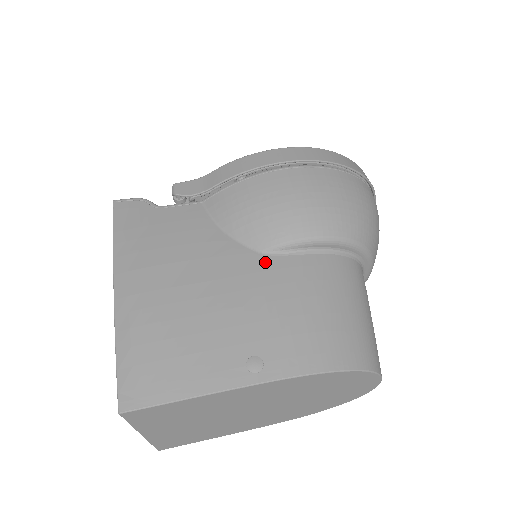
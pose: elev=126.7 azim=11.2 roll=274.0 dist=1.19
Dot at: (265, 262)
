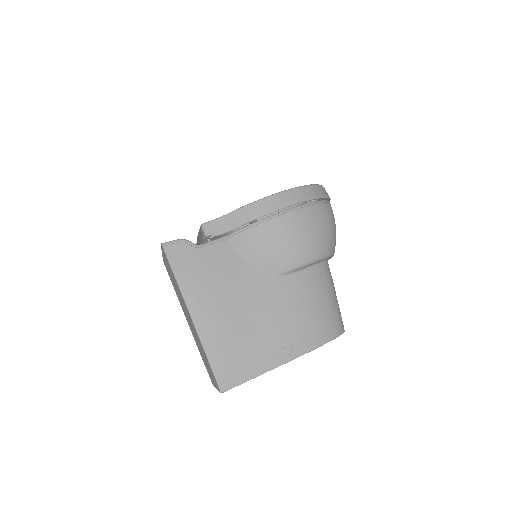
Dot at: (281, 283)
